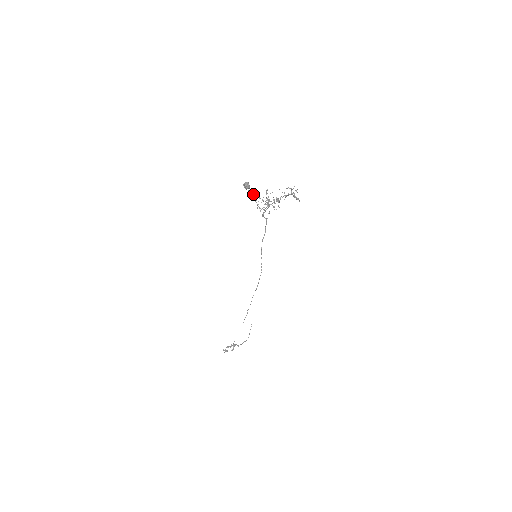
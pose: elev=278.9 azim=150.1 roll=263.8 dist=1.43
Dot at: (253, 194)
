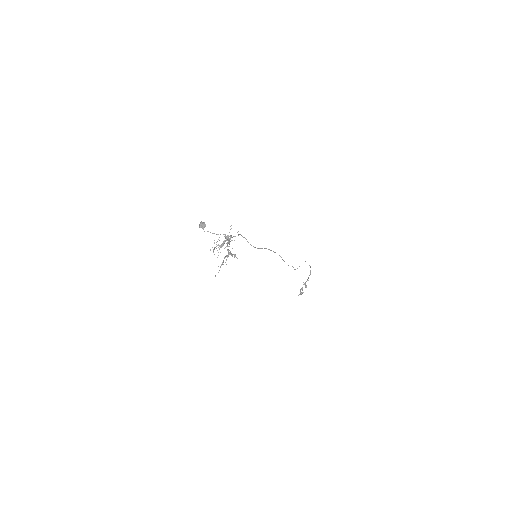
Dot at: occluded
